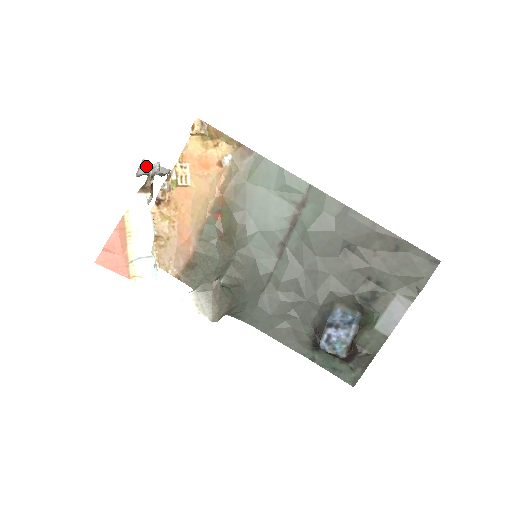
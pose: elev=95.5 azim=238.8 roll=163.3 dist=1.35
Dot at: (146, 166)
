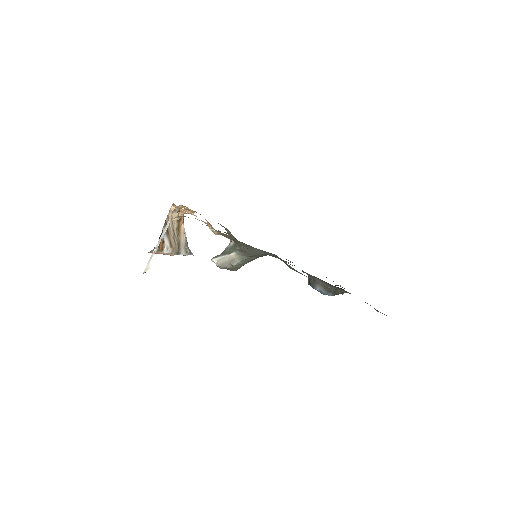
Dot at: (147, 269)
